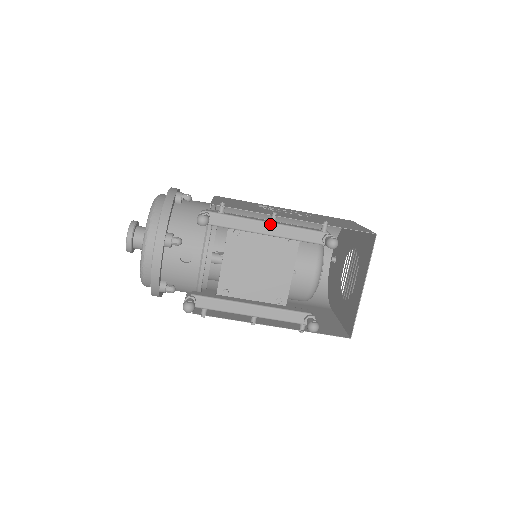
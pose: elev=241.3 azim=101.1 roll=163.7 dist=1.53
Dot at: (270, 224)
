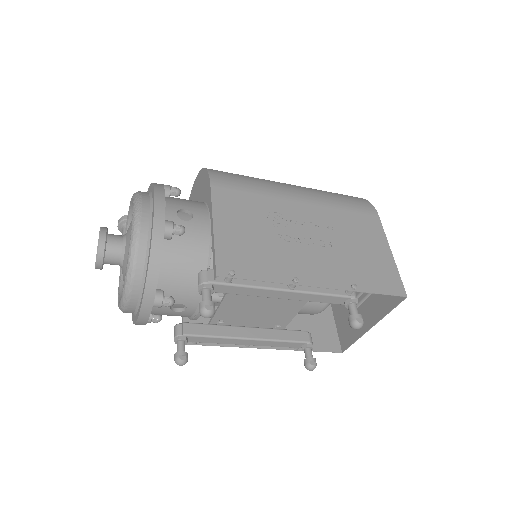
Dot at: (288, 292)
